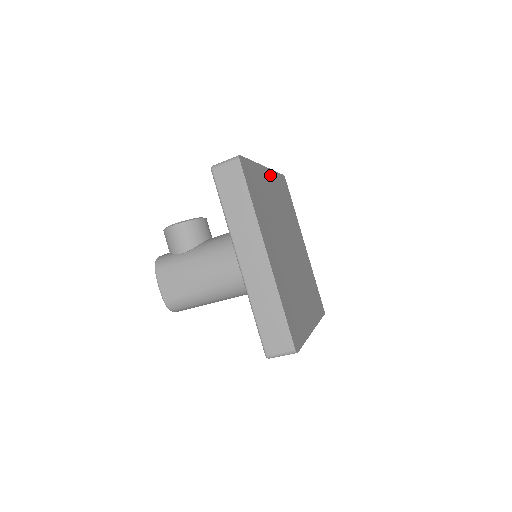
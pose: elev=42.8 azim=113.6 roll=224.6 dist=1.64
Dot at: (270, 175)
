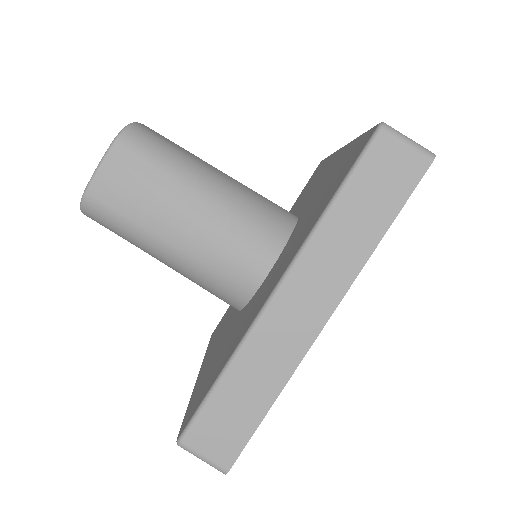
Dot at: occluded
